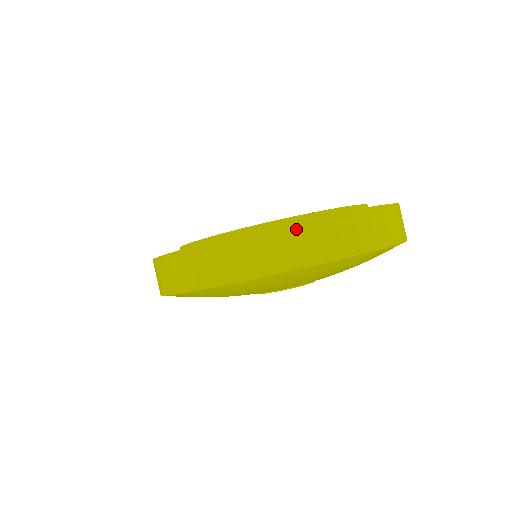
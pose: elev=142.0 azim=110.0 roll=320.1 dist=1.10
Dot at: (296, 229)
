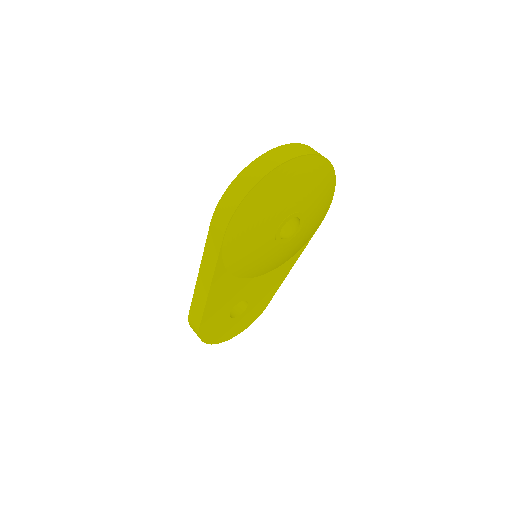
Dot at: (291, 145)
